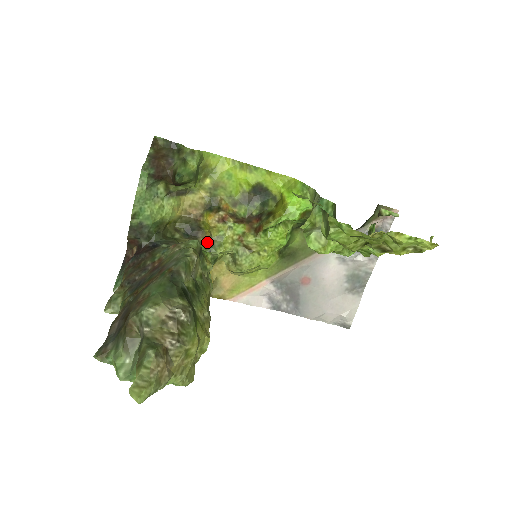
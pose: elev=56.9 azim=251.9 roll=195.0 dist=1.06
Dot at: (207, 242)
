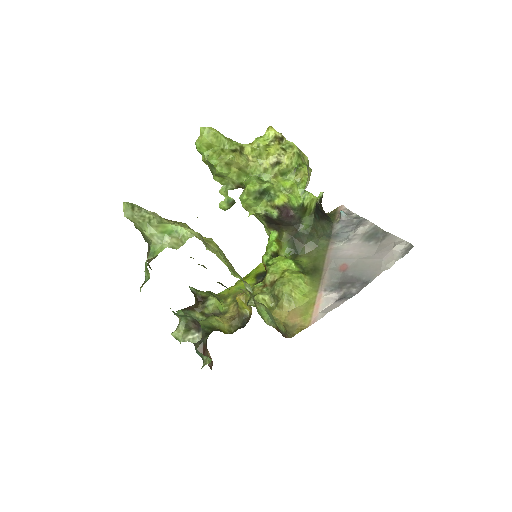
Dot at: occluded
